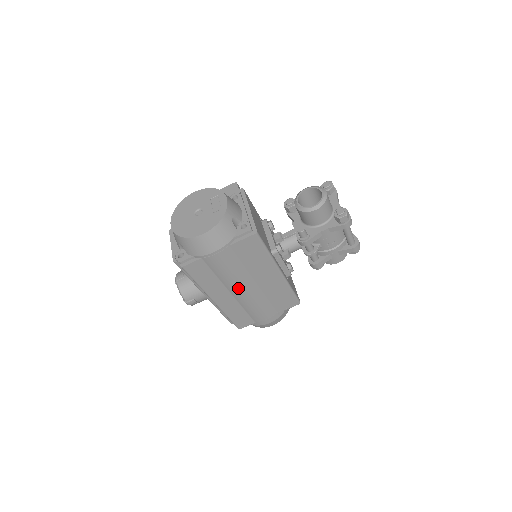
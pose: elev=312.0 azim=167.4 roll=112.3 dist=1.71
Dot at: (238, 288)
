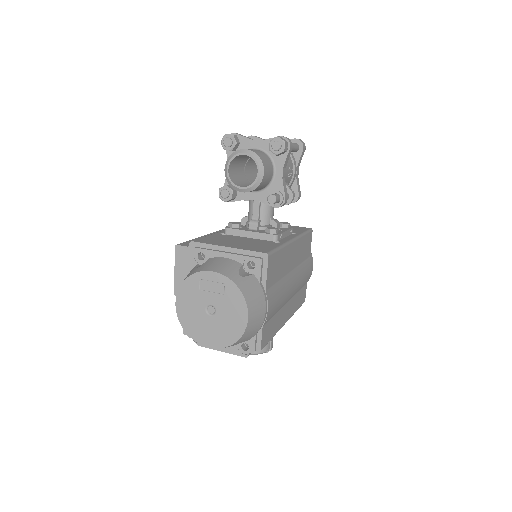
Dot at: (290, 293)
